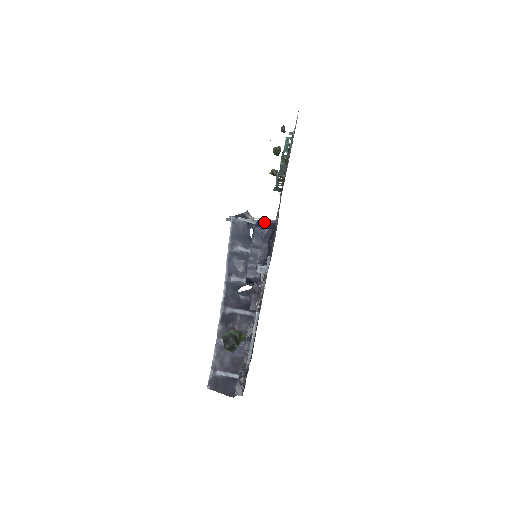
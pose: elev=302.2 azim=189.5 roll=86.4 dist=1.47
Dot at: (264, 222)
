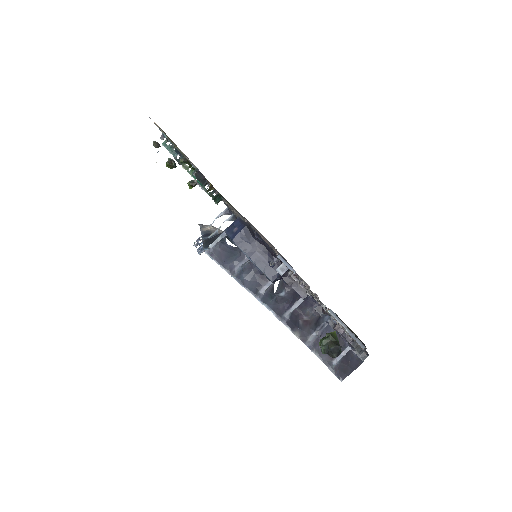
Dot at: (231, 227)
